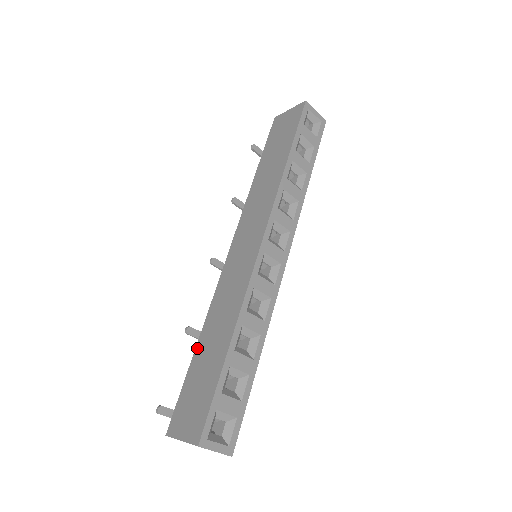
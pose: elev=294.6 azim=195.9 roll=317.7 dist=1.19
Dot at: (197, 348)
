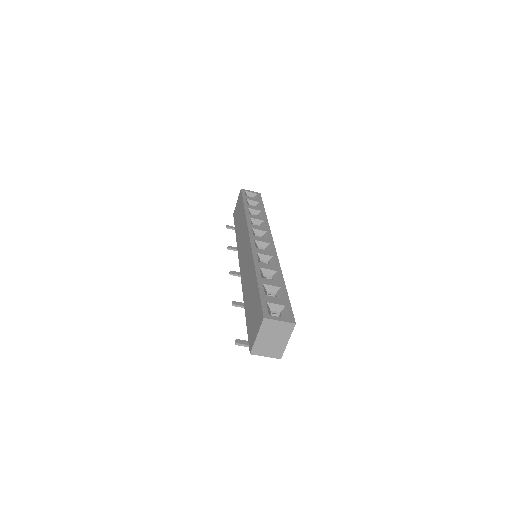
Dot at: (245, 308)
